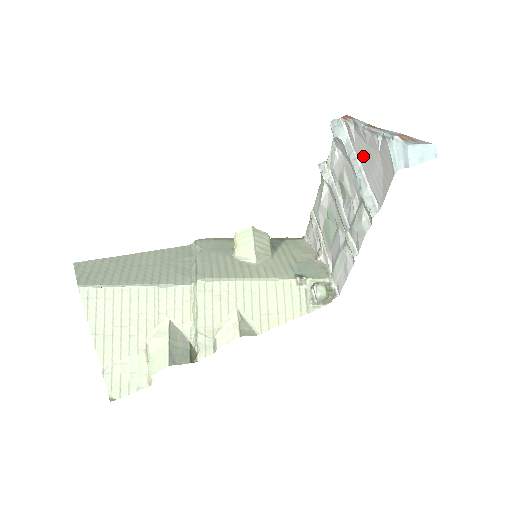
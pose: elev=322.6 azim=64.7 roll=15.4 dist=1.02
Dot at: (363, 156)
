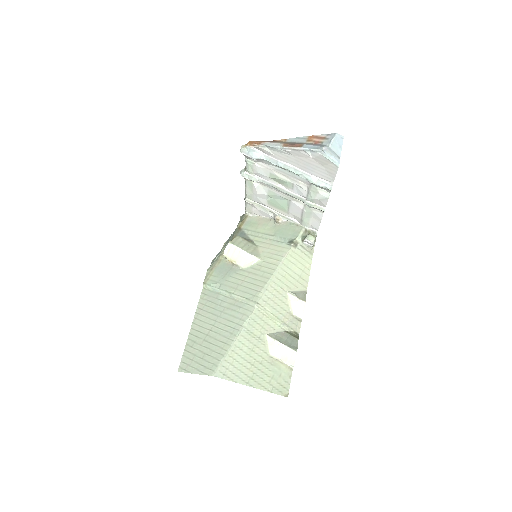
Dot at: (292, 162)
